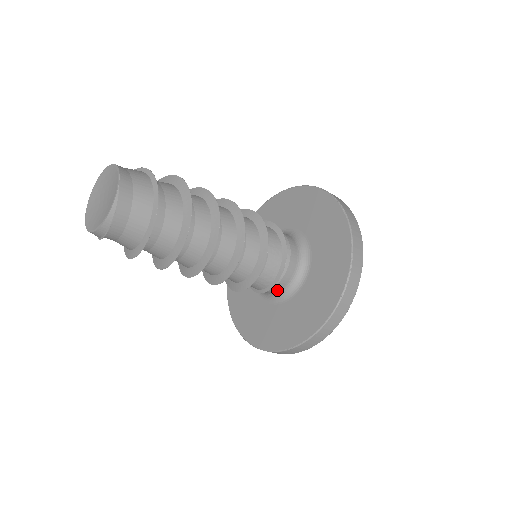
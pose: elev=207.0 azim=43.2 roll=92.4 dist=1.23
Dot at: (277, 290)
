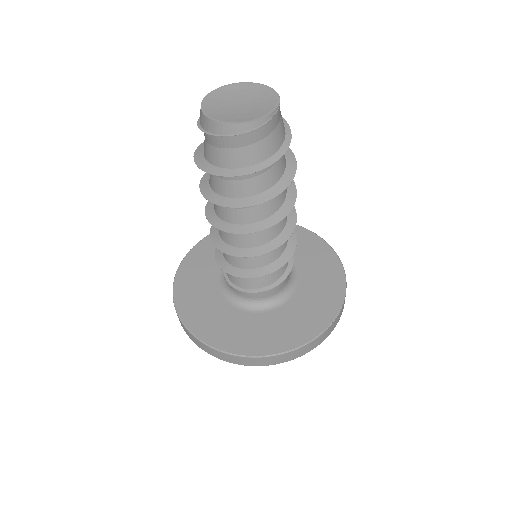
Dot at: (260, 297)
